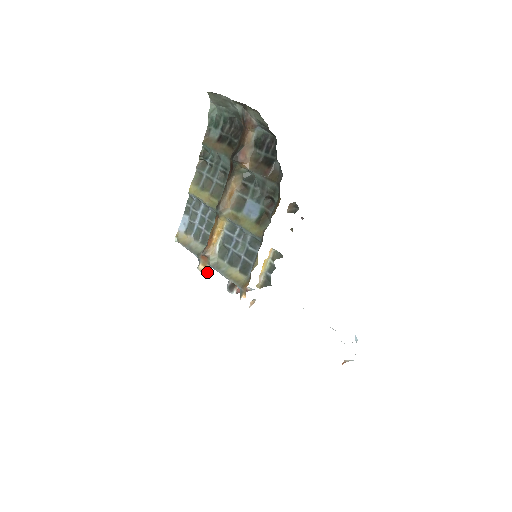
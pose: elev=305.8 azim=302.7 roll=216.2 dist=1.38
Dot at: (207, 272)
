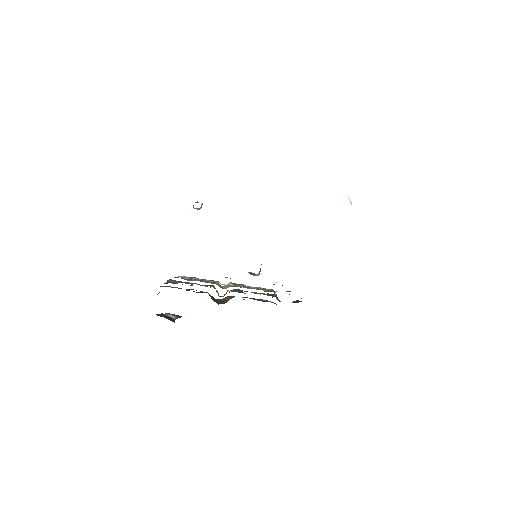
Dot at: occluded
